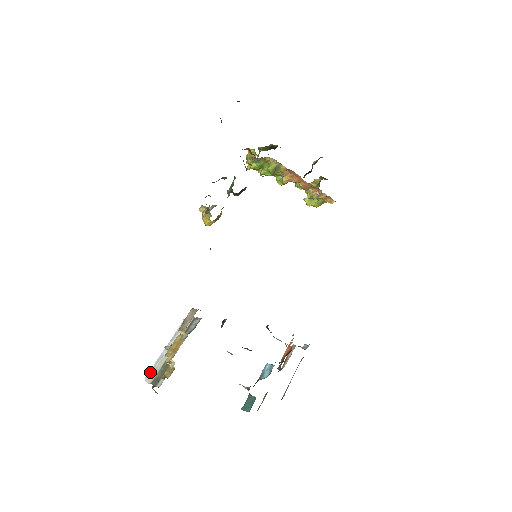
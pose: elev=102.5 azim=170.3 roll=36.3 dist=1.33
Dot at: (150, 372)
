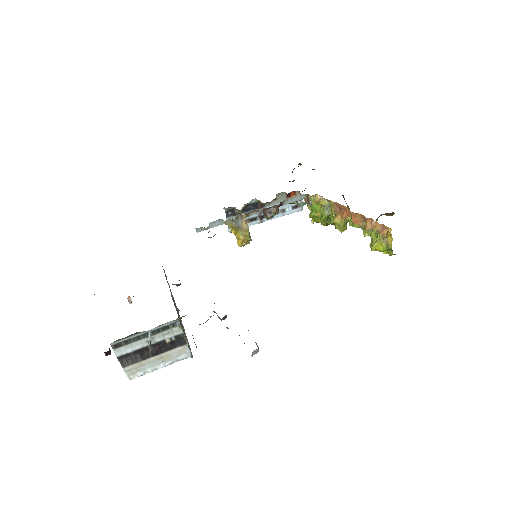
Dot at: occluded
